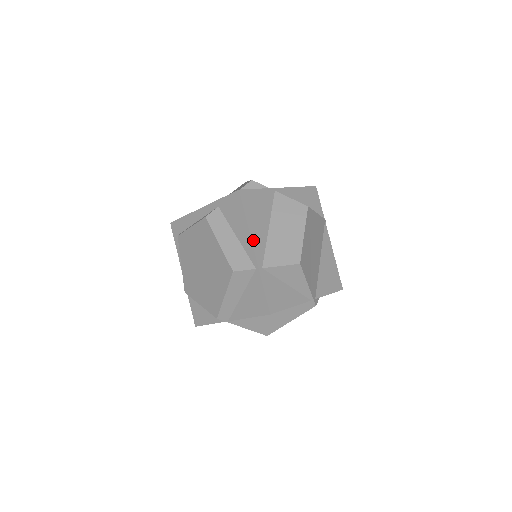
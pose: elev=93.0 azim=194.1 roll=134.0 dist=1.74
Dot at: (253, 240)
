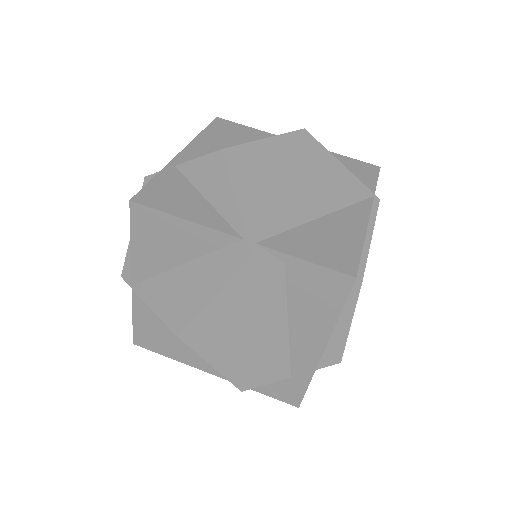
Dot at: (191, 146)
